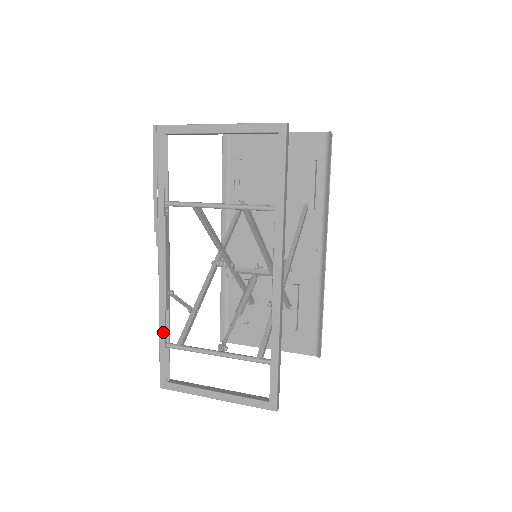
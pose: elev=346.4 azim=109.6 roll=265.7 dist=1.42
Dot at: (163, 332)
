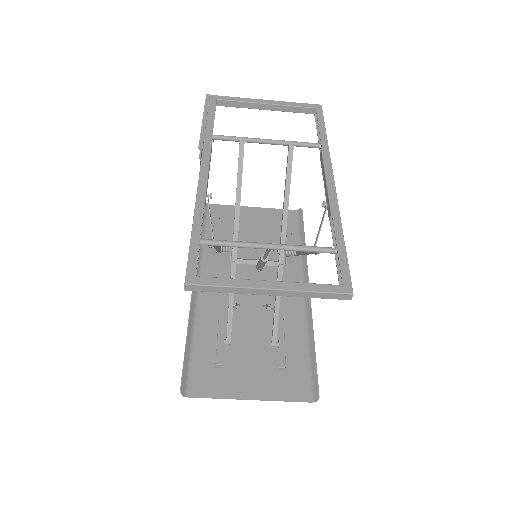
Dot at: (198, 224)
